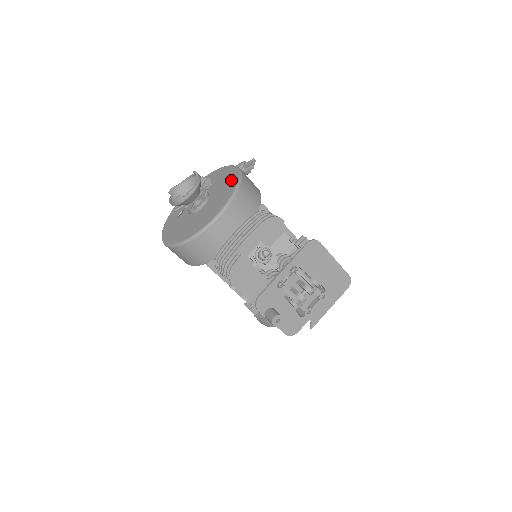
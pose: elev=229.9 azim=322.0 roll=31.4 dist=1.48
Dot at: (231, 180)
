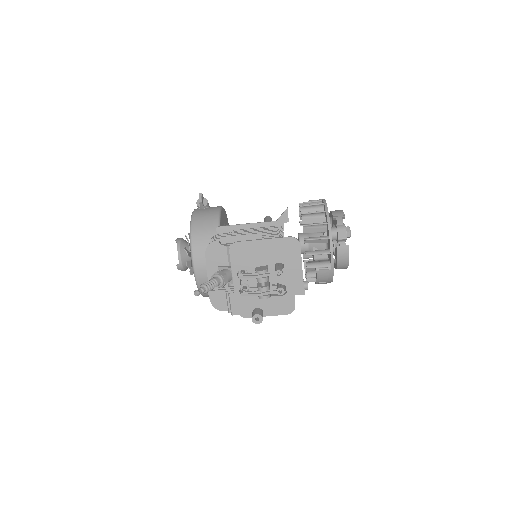
Dot at: occluded
